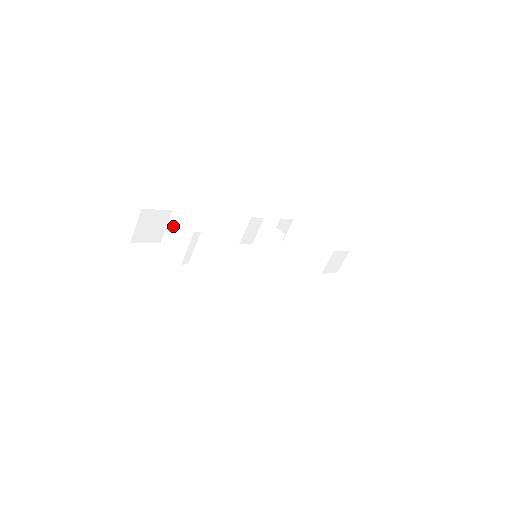
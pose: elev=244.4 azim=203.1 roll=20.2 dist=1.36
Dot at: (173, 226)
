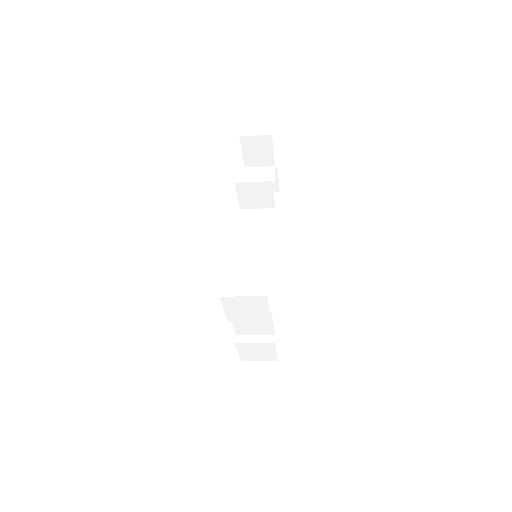
Dot at: (253, 303)
